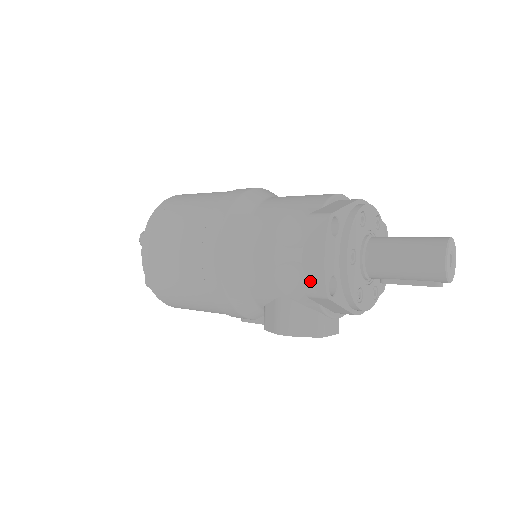
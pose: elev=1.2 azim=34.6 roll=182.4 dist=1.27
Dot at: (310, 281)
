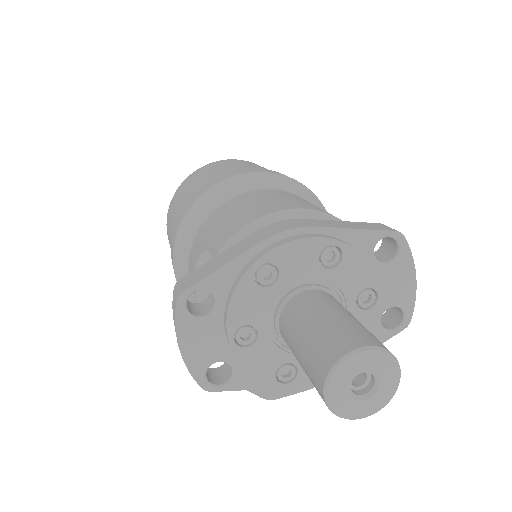
Dot at: occluded
